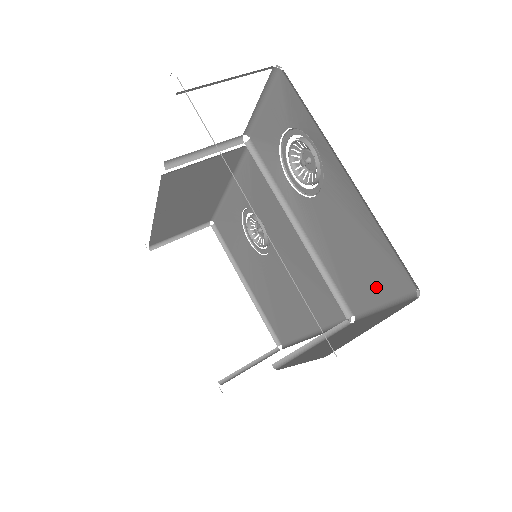
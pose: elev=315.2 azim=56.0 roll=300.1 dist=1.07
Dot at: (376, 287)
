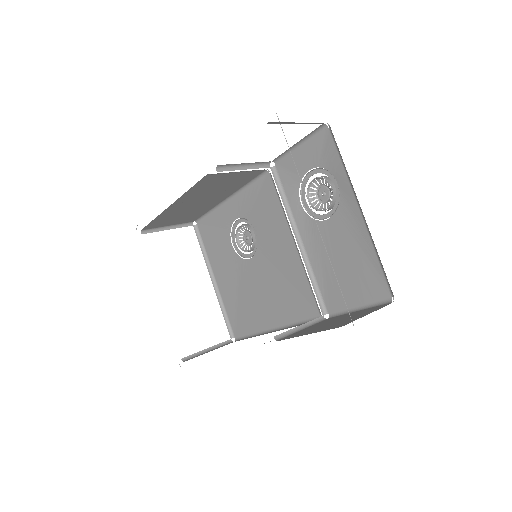
Dot at: (357, 293)
